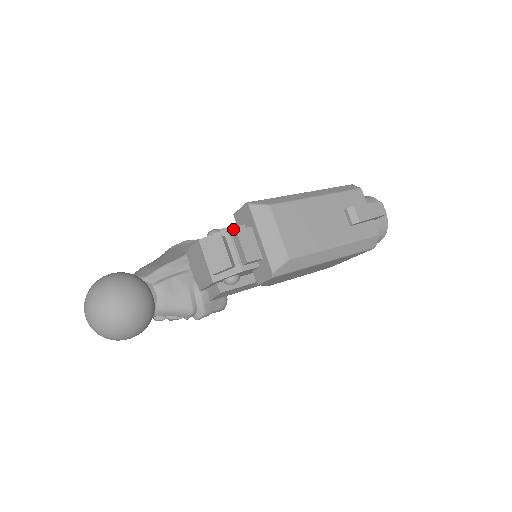
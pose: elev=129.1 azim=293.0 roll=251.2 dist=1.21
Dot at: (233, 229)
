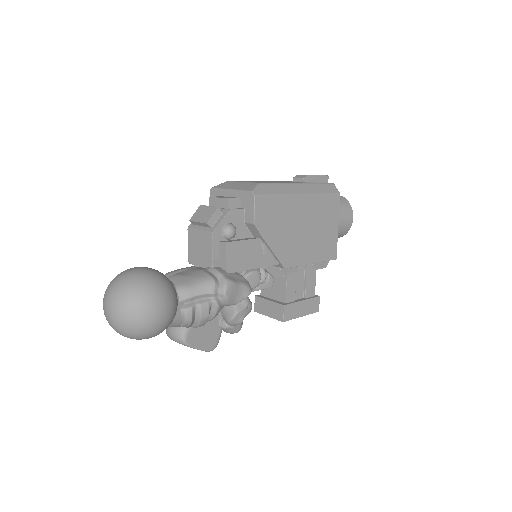
Dot at: occluded
